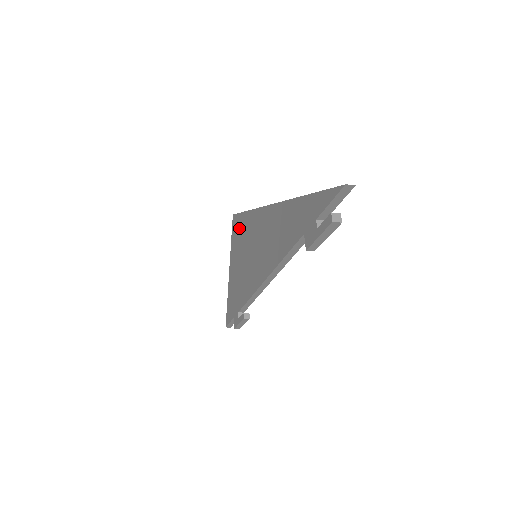
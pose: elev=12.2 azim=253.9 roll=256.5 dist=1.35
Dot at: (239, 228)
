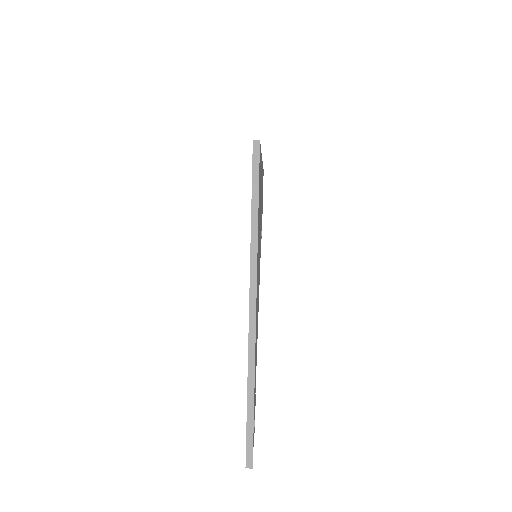
Dot at: occluded
